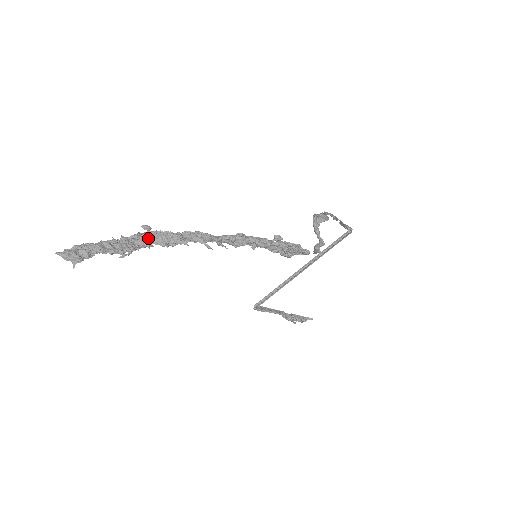
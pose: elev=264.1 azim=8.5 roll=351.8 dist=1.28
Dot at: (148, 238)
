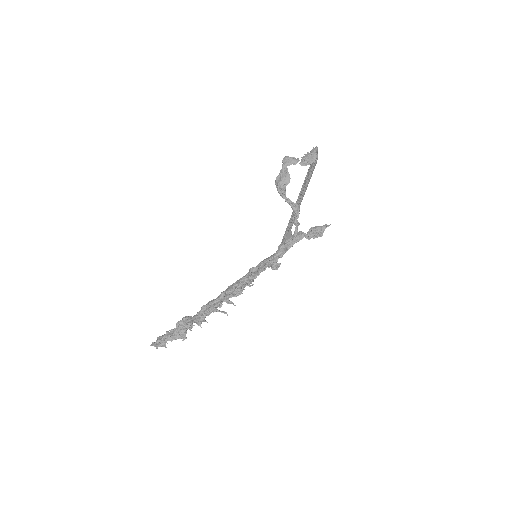
Dot at: (187, 325)
